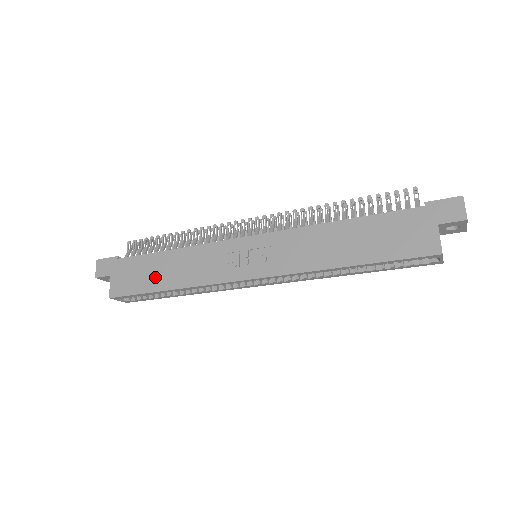
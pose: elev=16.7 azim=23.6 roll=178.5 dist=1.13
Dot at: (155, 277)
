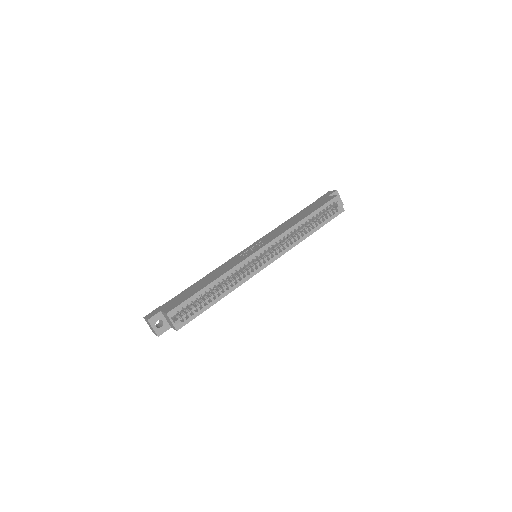
Dot at: (198, 288)
